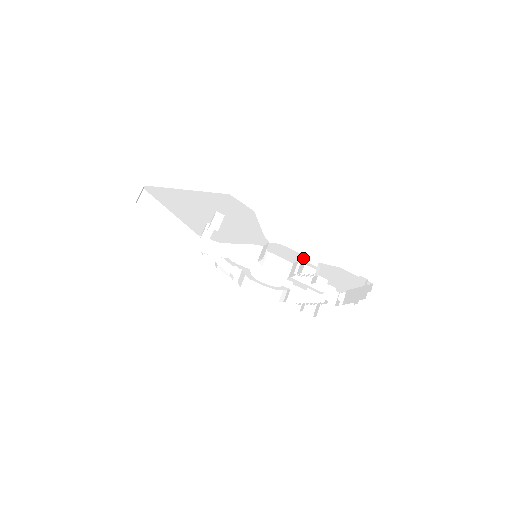
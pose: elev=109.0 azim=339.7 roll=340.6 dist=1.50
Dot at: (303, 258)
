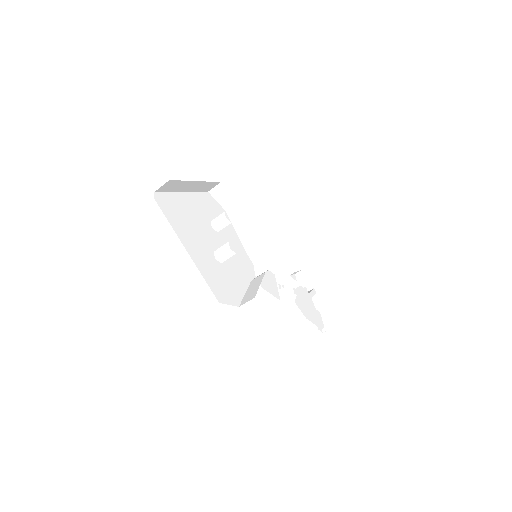
Dot at: (292, 286)
